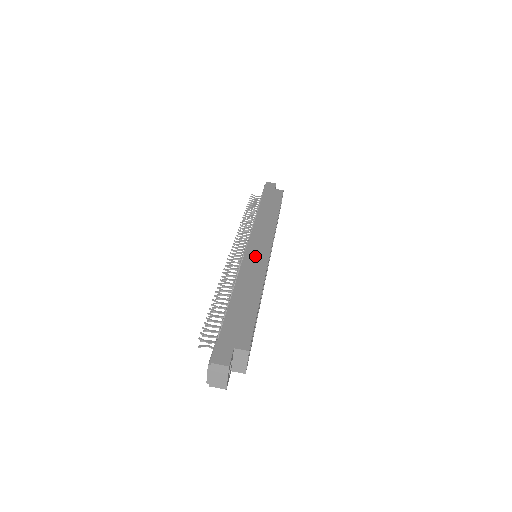
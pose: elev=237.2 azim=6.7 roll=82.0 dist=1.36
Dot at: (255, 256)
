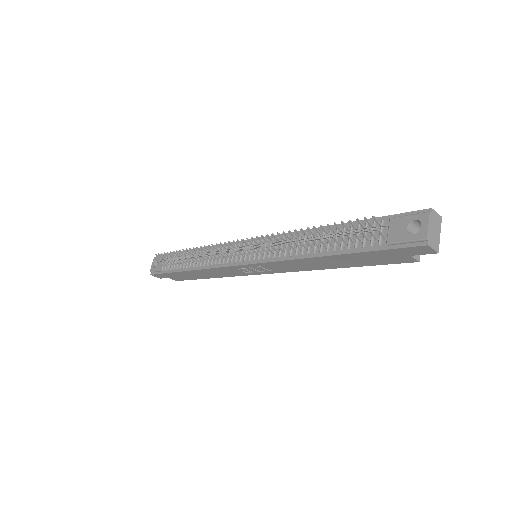
Dot at: occluded
